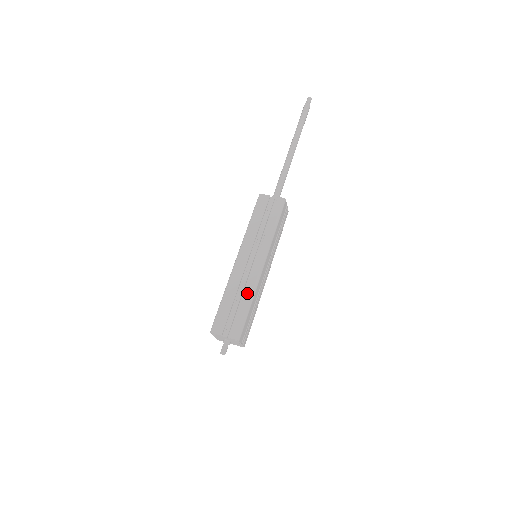
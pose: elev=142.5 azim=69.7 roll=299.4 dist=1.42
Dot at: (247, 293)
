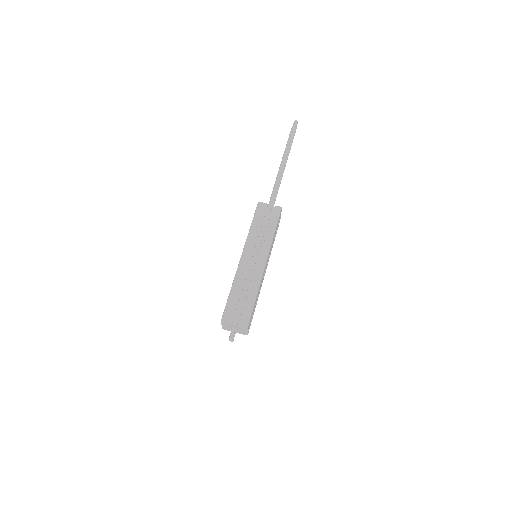
Dot at: (253, 287)
